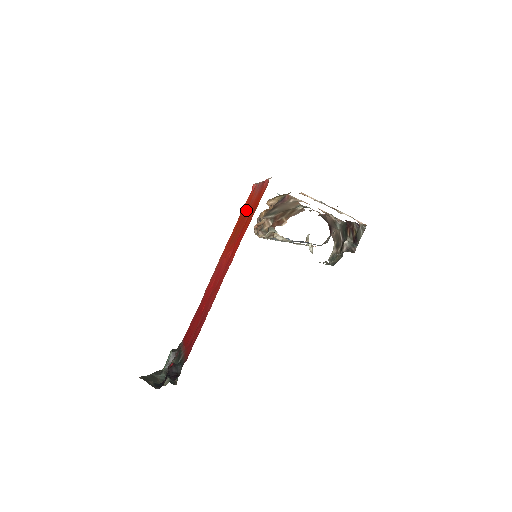
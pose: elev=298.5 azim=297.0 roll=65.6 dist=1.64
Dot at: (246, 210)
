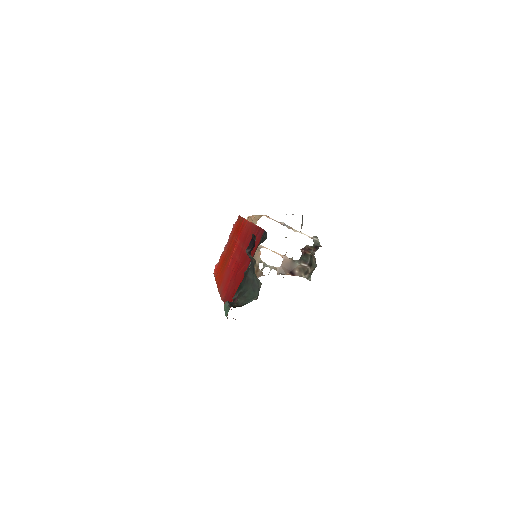
Dot at: (224, 257)
